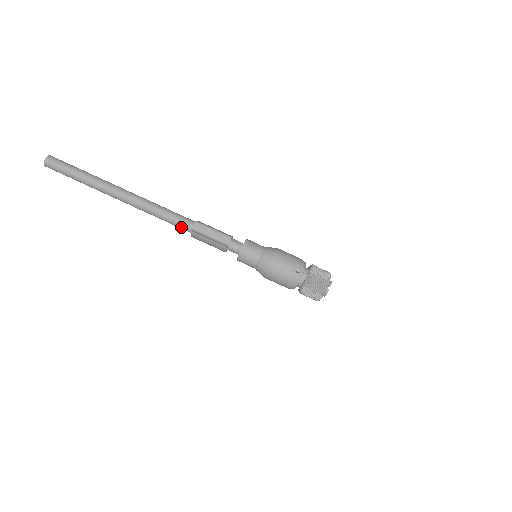
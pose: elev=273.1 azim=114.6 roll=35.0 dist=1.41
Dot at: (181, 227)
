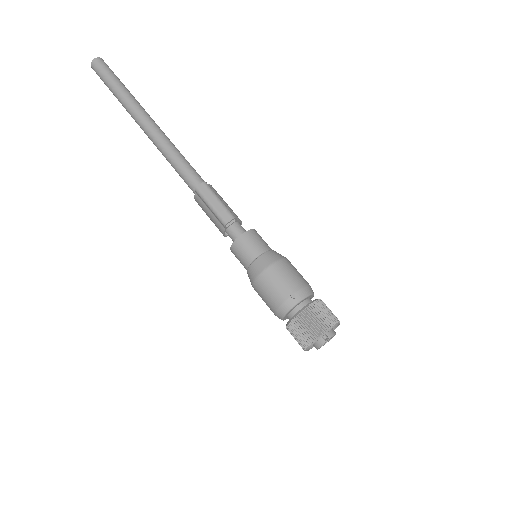
Dot at: (188, 184)
